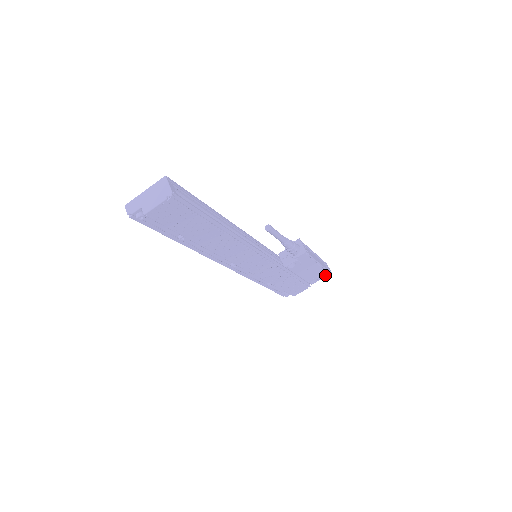
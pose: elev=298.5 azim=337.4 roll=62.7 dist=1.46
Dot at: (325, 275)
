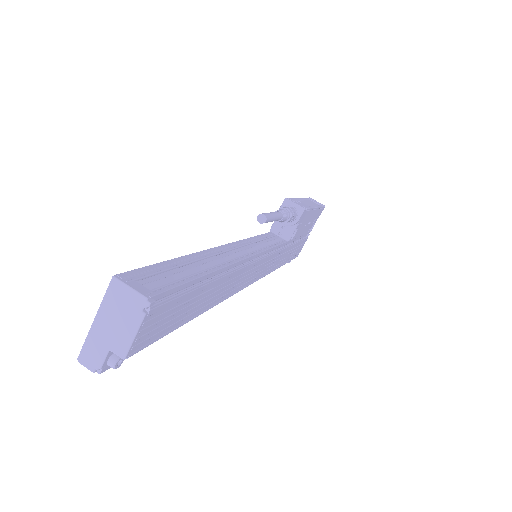
Dot at: (320, 213)
